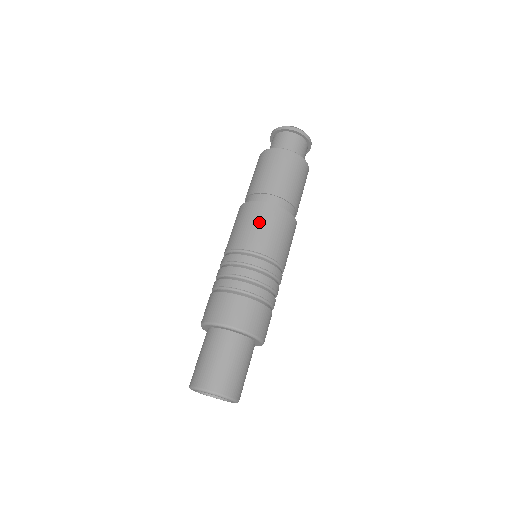
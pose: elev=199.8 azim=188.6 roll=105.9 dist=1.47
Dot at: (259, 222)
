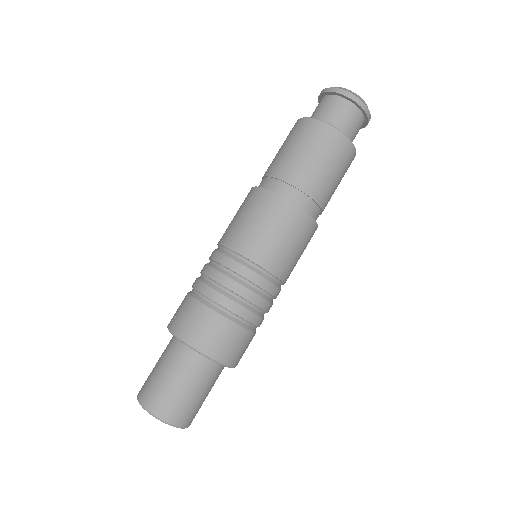
Dot at: (282, 231)
